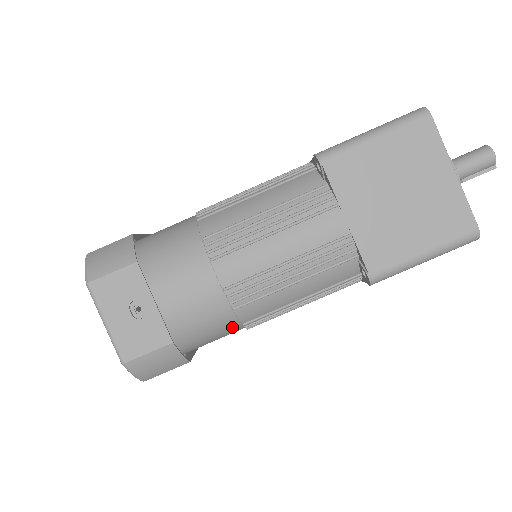
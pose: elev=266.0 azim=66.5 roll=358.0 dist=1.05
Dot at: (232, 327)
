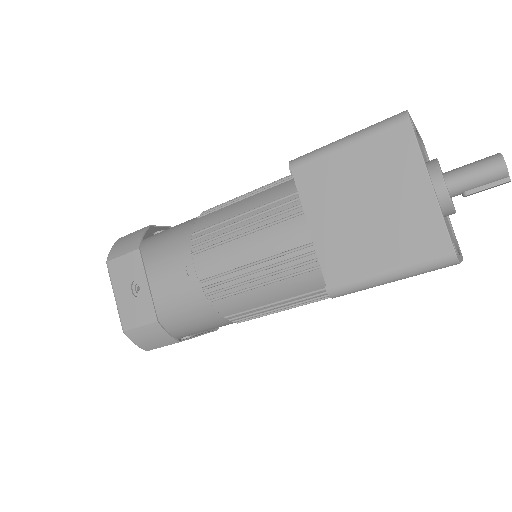
Dot at: (217, 318)
